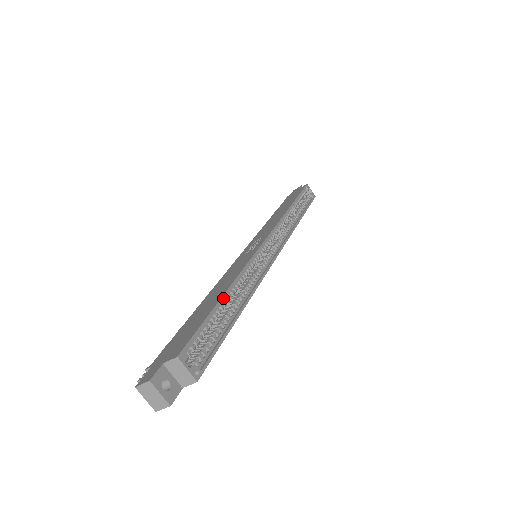
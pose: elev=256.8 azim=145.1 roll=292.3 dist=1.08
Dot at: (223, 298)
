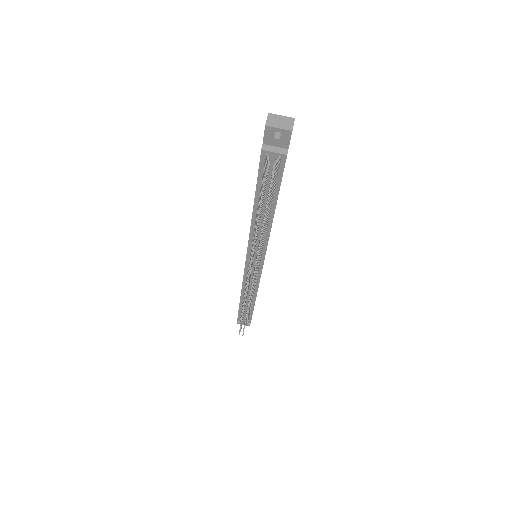
Dot at: occluded
